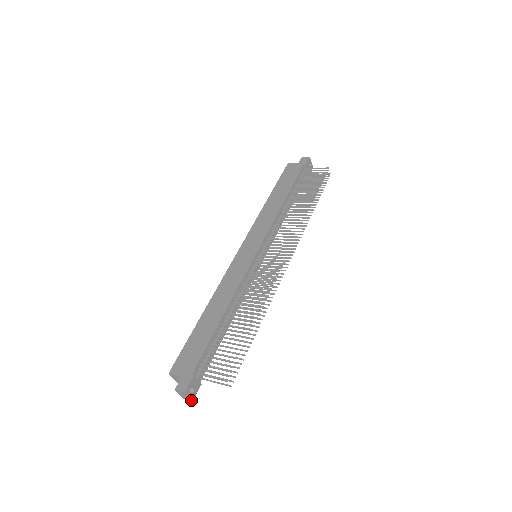
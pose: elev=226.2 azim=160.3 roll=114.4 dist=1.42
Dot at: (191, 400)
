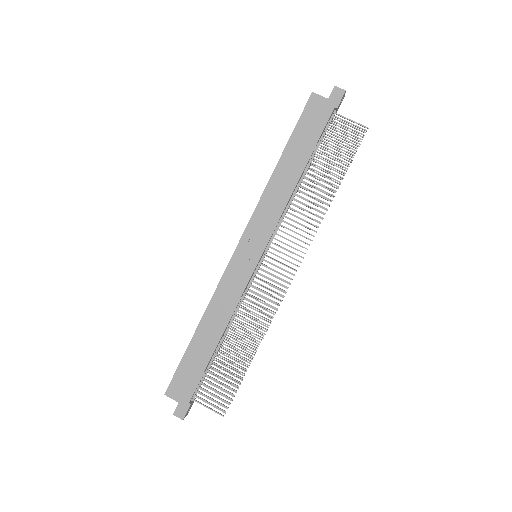
Dot at: (187, 414)
